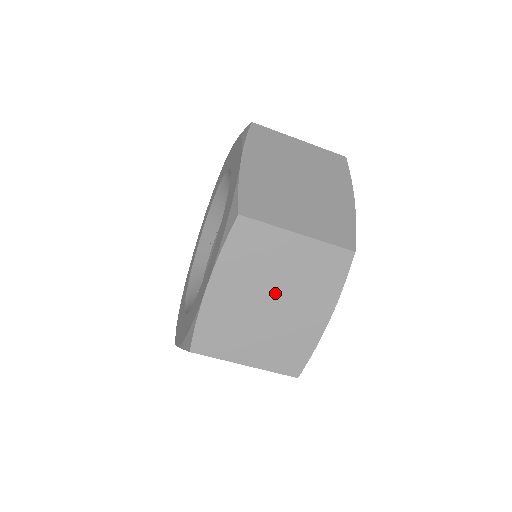
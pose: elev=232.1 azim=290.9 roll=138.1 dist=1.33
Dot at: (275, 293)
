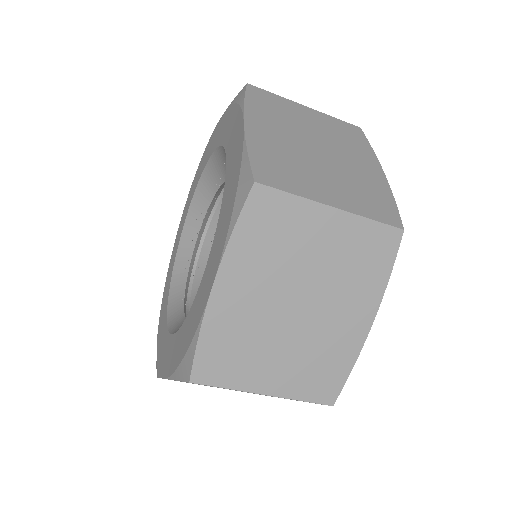
Dot at: occluded
